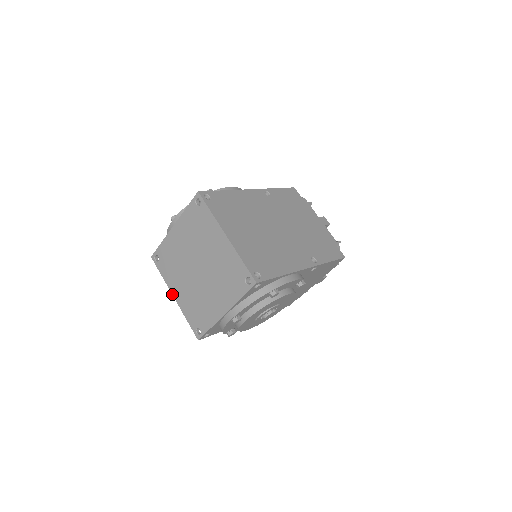
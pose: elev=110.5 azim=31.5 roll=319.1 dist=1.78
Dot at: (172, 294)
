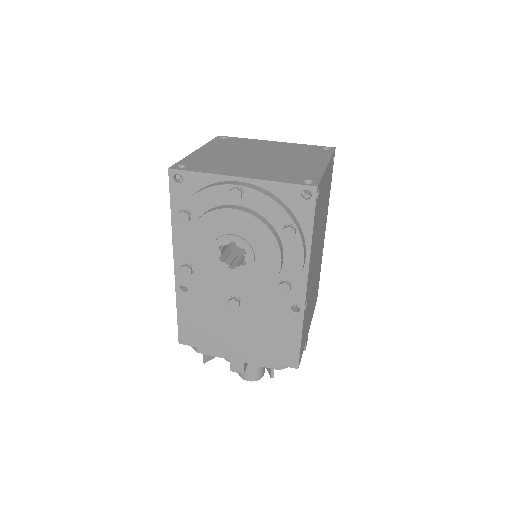
Dot at: (199, 148)
